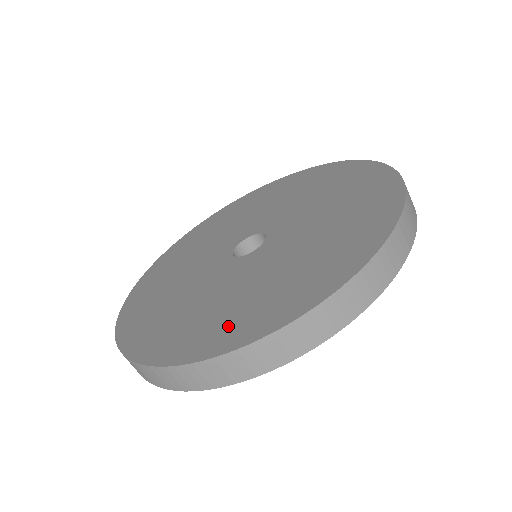
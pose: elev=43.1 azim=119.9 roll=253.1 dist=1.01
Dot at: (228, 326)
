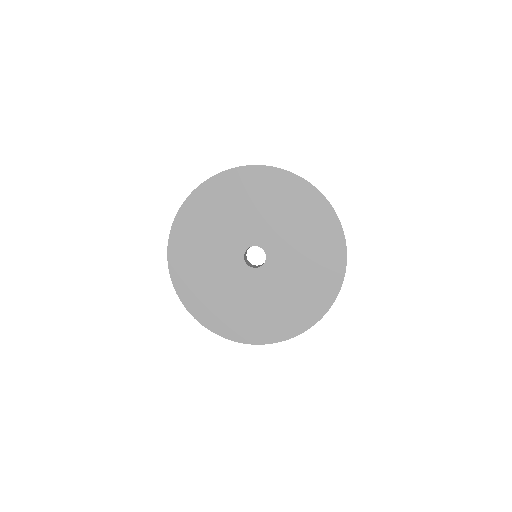
Dot at: (258, 328)
